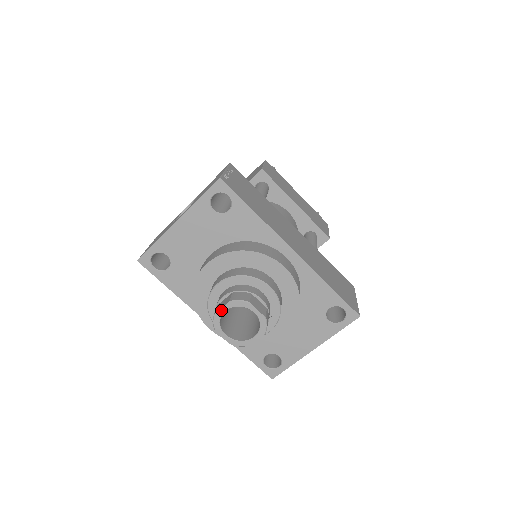
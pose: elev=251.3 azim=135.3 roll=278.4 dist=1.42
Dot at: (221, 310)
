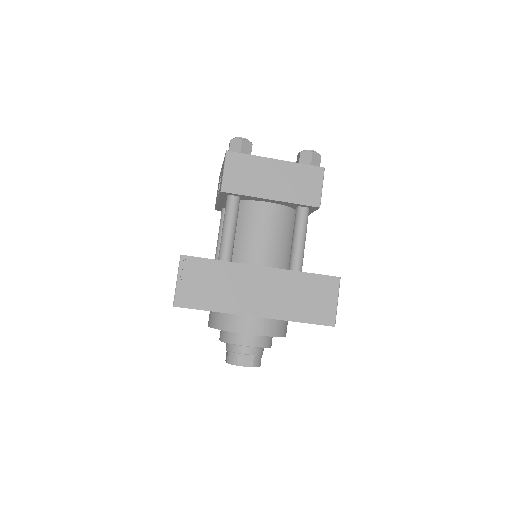
Dot at: occluded
